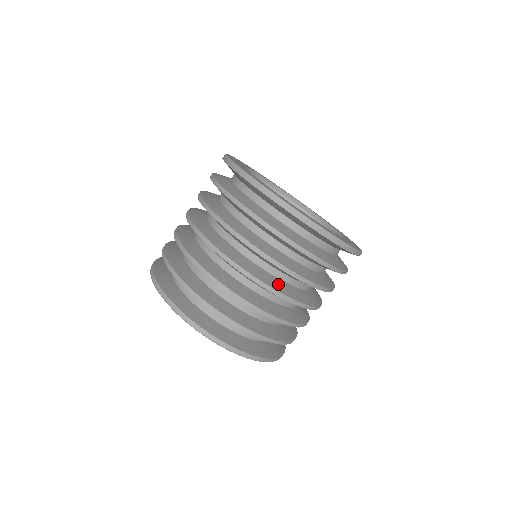
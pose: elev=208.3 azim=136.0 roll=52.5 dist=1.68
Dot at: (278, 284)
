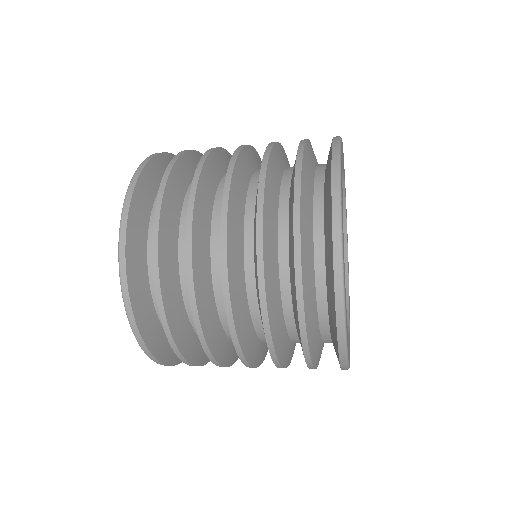
Dot at: occluded
